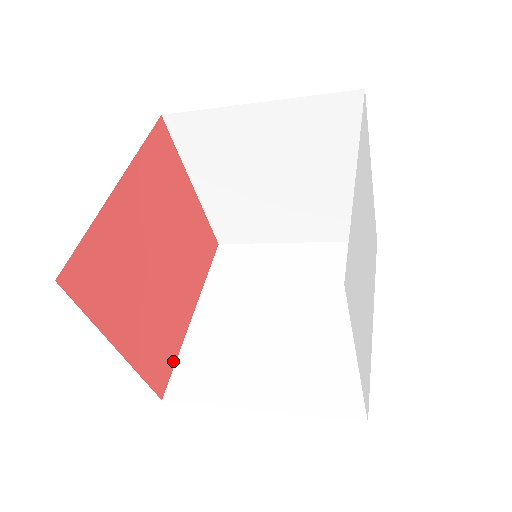
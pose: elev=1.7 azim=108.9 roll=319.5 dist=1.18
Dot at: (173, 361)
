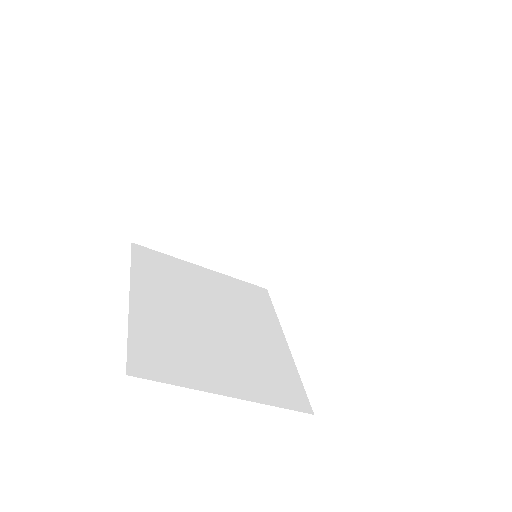
Dot at: occluded
